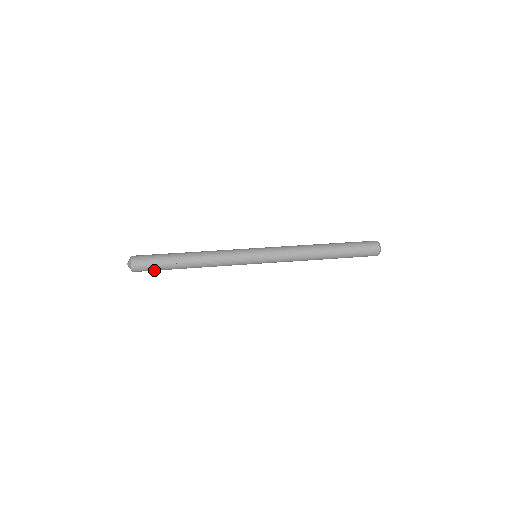
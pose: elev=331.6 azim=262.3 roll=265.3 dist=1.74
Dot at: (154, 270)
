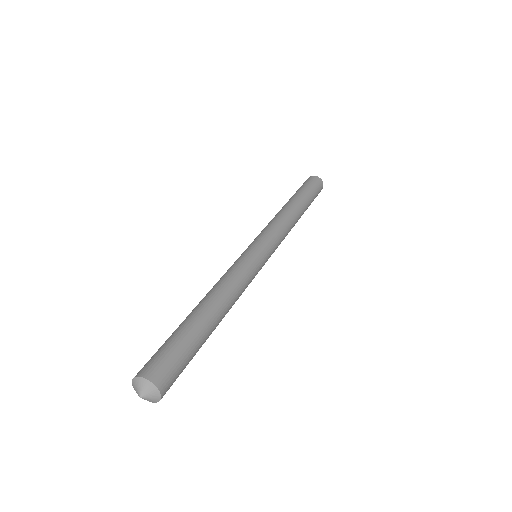
Dot at: (185, 365)
